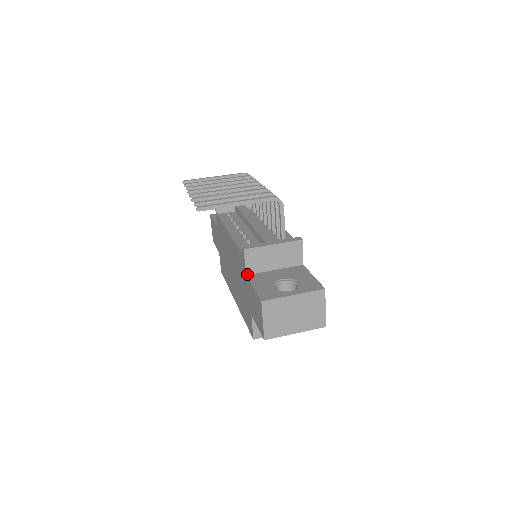
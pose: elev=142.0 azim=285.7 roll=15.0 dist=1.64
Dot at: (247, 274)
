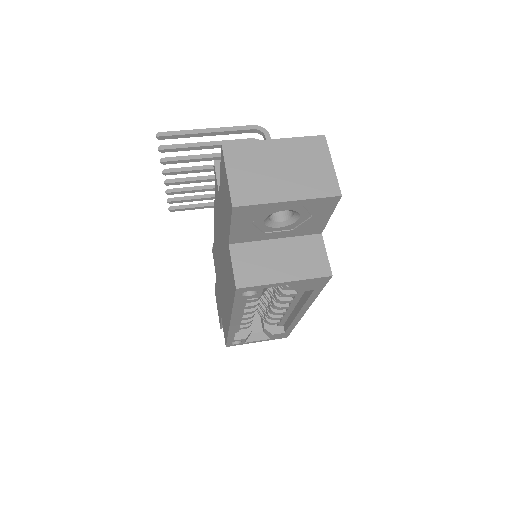
Dot at: occluded
